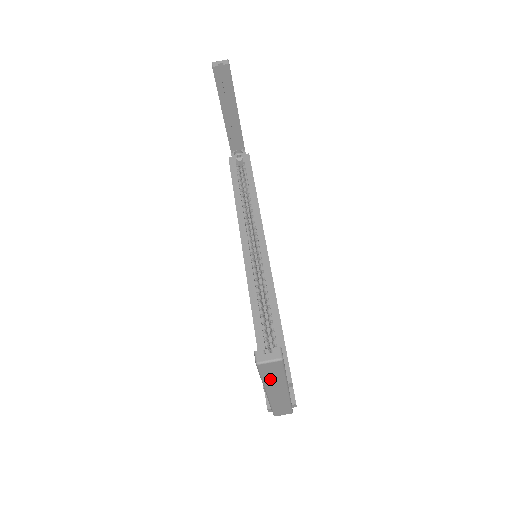
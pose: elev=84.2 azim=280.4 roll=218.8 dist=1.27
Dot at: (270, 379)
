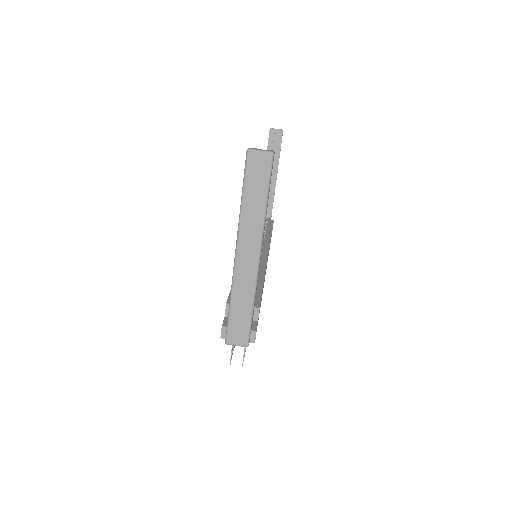
Dot at: (250, 202)
